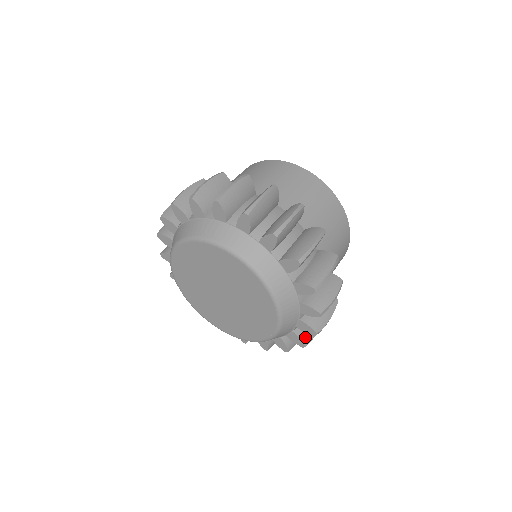
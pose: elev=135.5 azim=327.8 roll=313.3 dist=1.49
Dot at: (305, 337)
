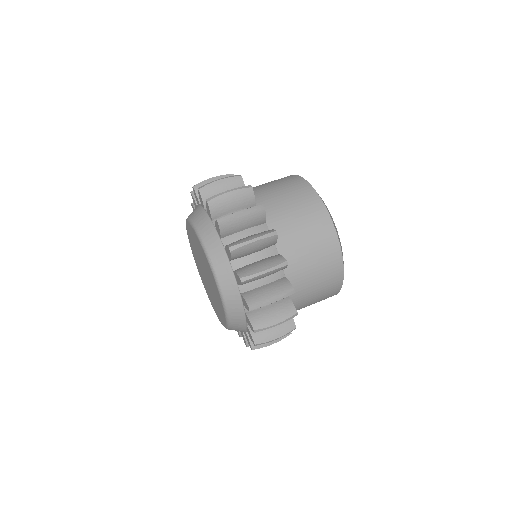
Dot at: (256, 321)
